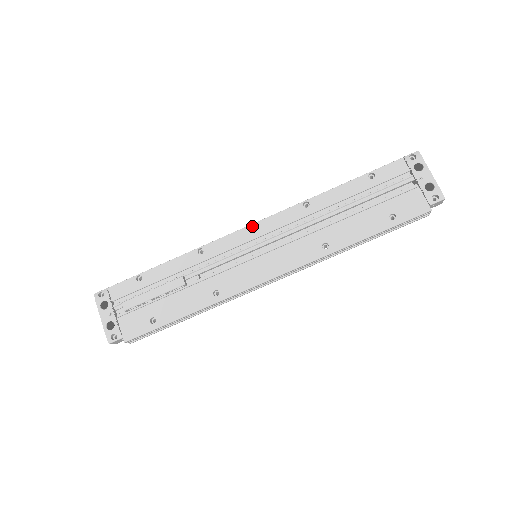
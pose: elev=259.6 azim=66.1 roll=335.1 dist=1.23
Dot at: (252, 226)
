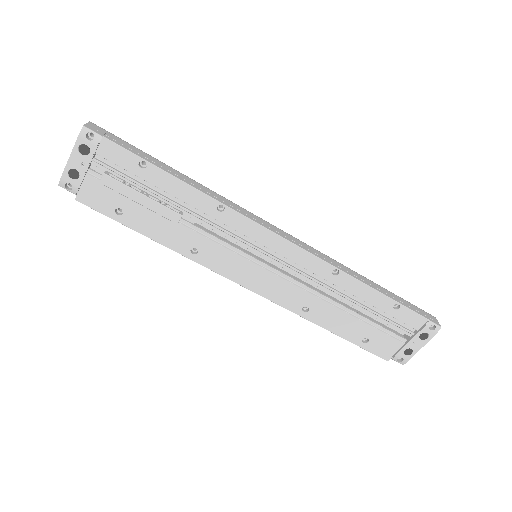
Dot at: (282, 240)
